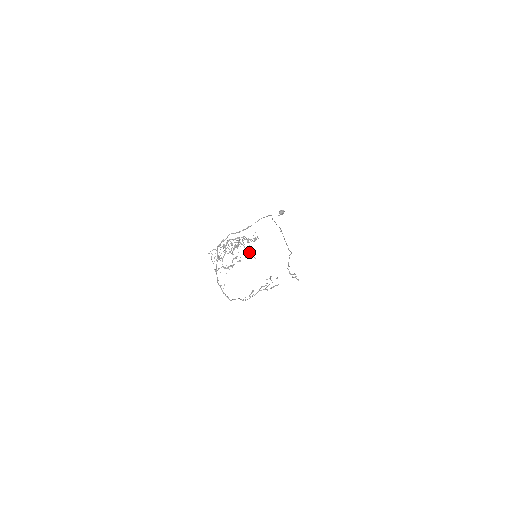
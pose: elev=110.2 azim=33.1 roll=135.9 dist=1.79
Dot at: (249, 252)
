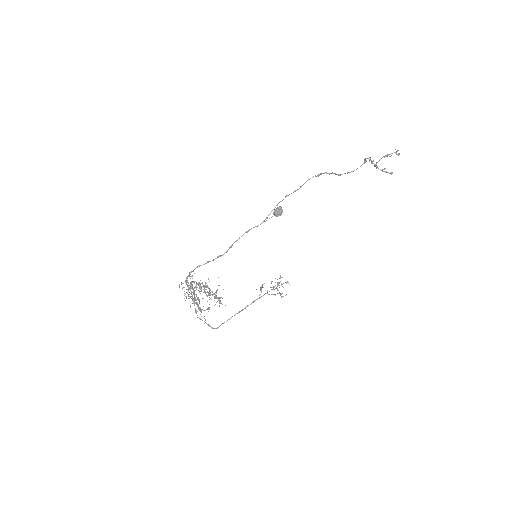
Dot at: (218, 300)
